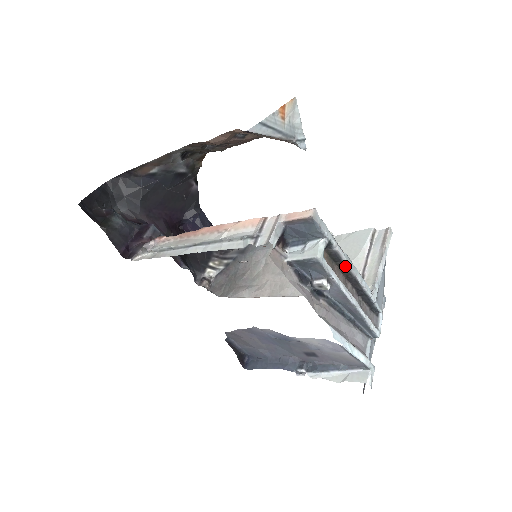
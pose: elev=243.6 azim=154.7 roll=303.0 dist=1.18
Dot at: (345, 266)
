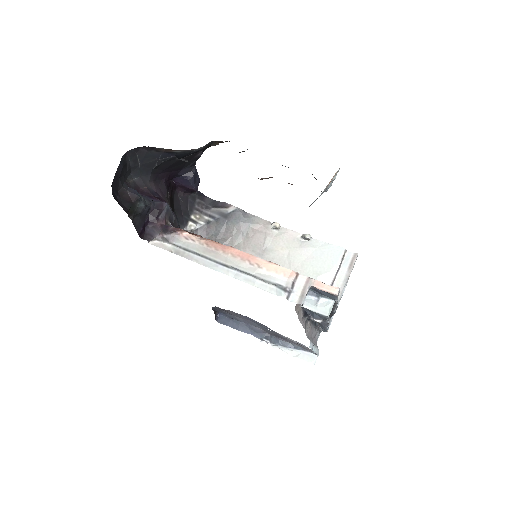
Dot at: (333, 306)
